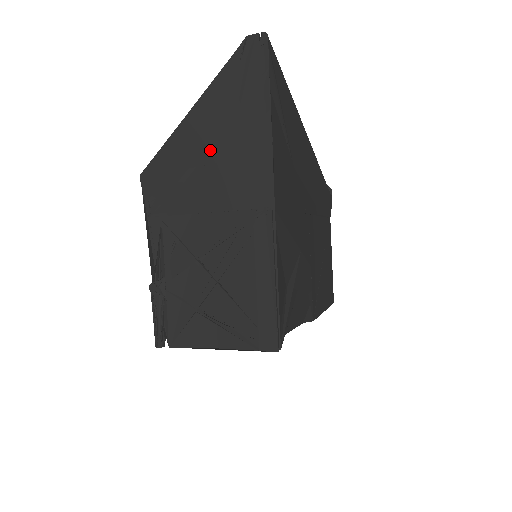
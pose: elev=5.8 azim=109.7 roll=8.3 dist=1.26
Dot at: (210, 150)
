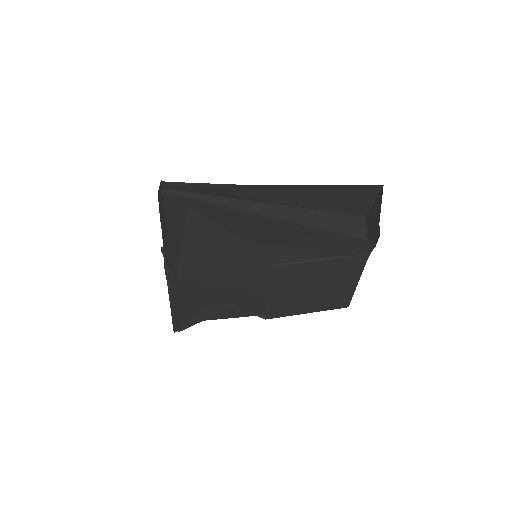
Dot at: occluded
